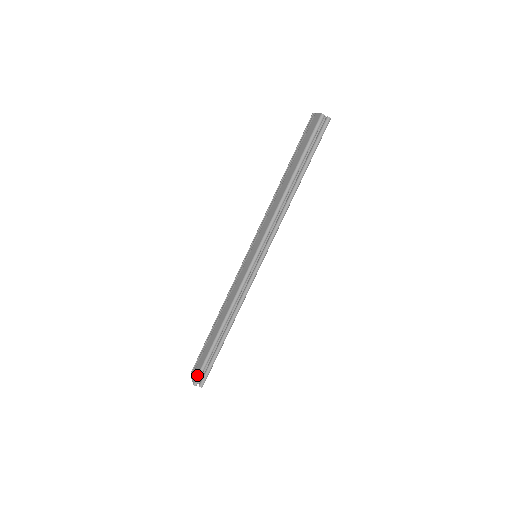
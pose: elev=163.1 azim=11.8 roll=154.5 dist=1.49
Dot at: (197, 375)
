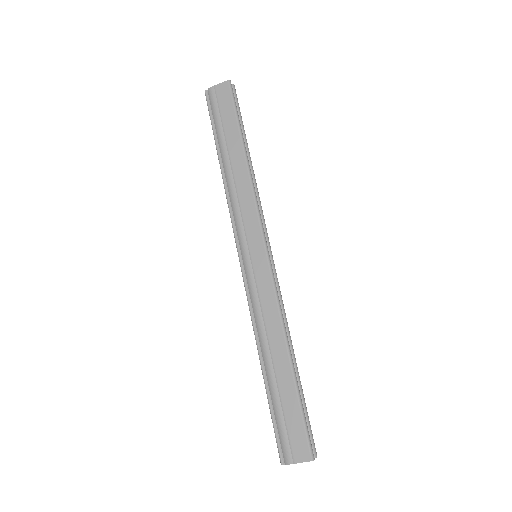
Dot at: (307, 444)
